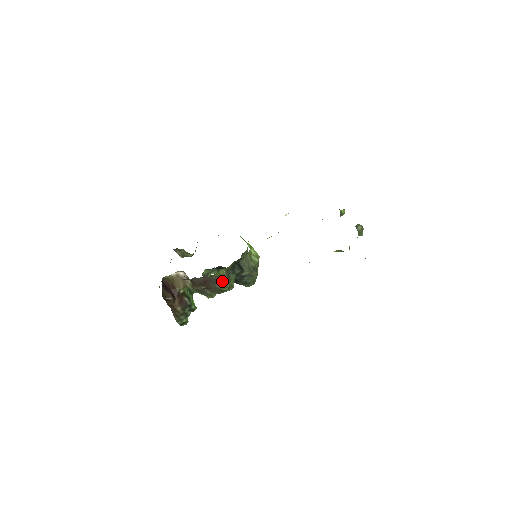
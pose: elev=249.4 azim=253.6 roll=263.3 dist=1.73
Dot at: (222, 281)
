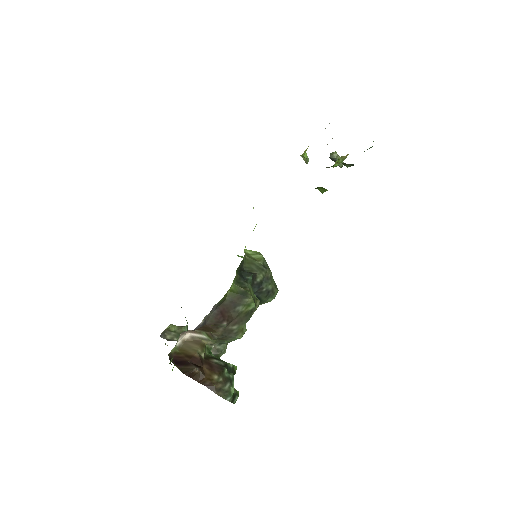
Dot at: (241, 297)
